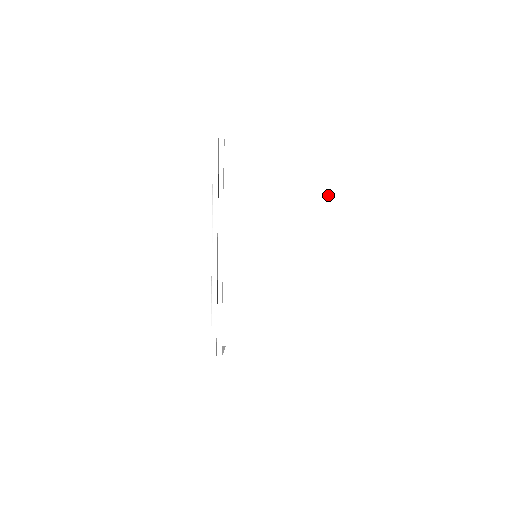
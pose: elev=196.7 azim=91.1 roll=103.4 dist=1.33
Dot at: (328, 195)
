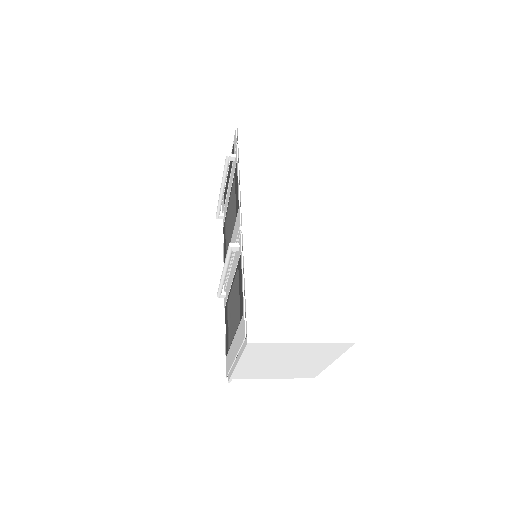
Dot at: (315, 354)
